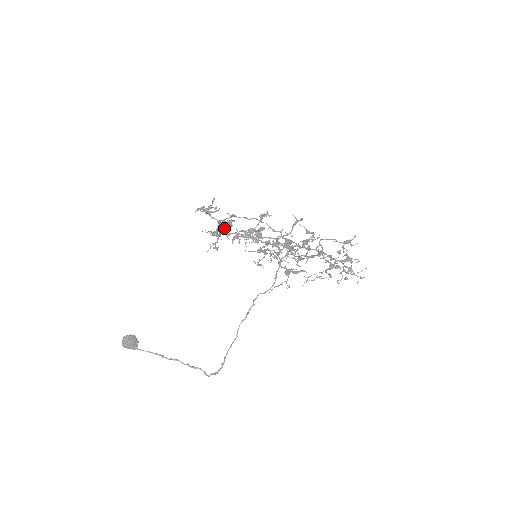
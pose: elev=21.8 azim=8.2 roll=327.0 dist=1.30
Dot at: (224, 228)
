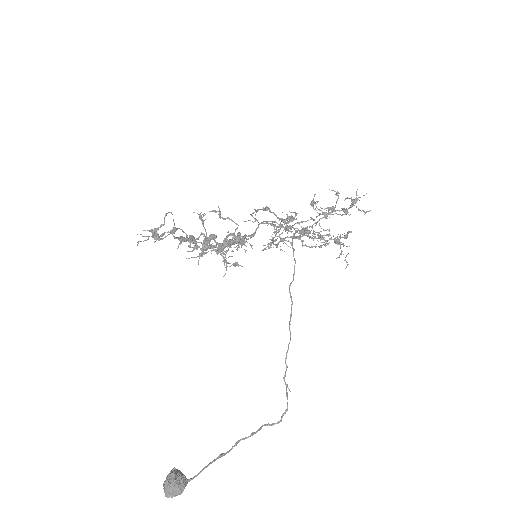
Dot at: occluded
